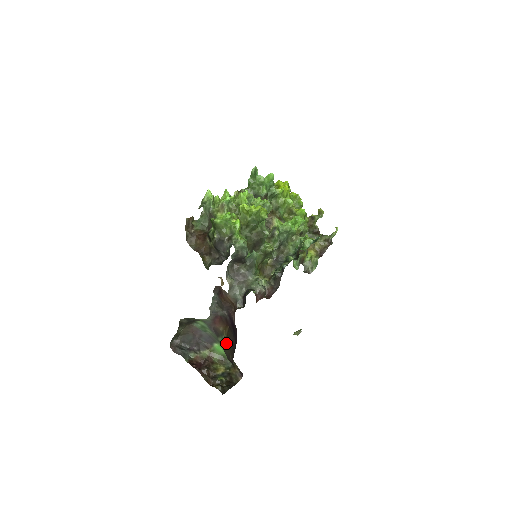
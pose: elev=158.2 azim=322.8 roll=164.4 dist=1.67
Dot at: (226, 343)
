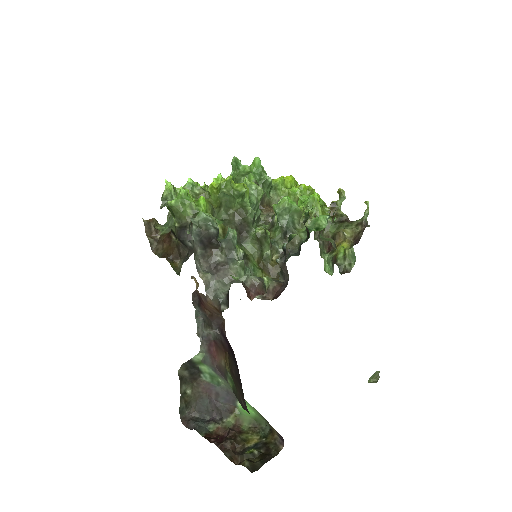
Dot at: (233, 382)
